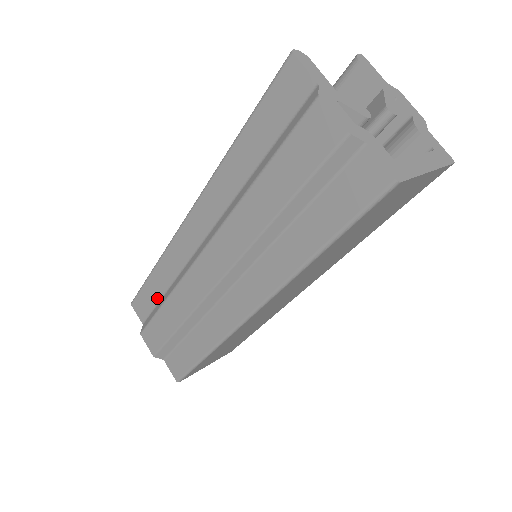
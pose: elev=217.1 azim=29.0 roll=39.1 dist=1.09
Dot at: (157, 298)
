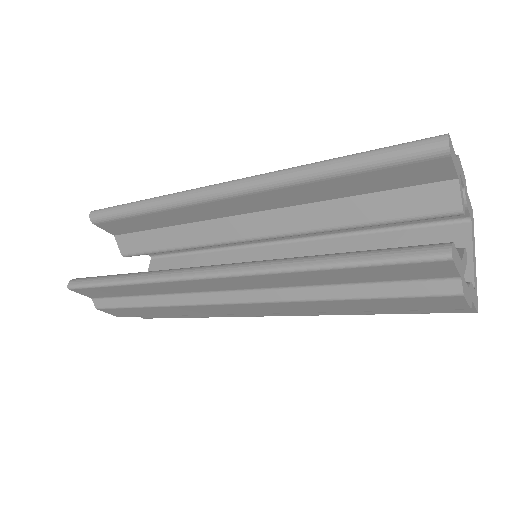
Dot at: (127, 295)
